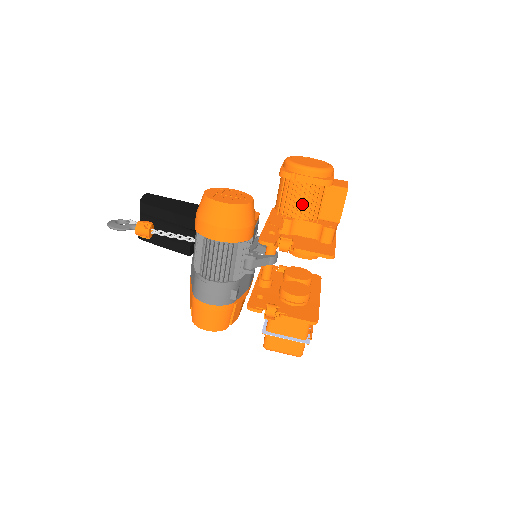
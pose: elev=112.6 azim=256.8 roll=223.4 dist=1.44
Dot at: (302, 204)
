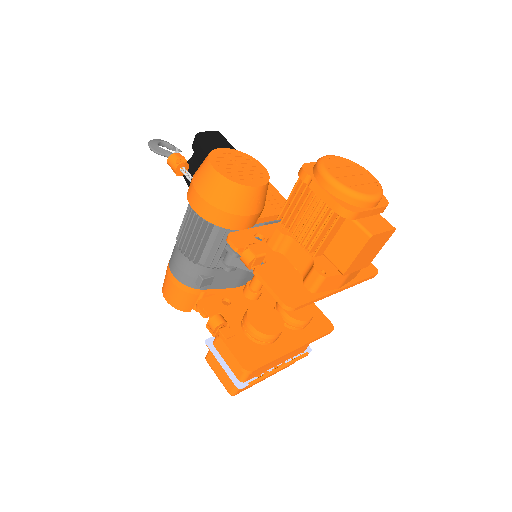
Dot at: (305, 222)
